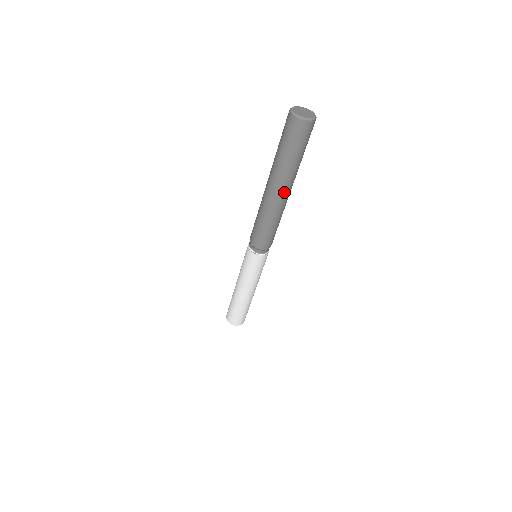
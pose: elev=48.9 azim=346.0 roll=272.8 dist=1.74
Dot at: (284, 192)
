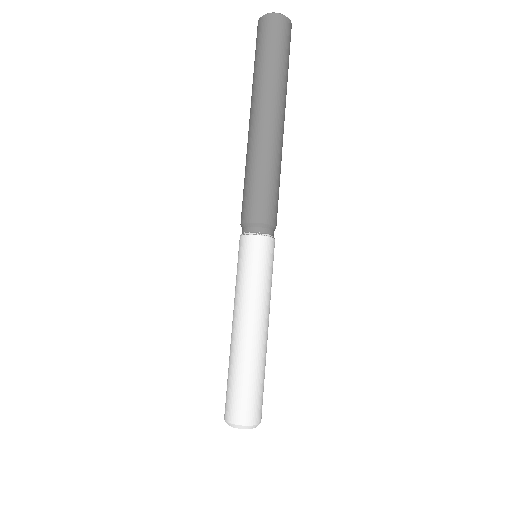
Dot at: (259, 115)
